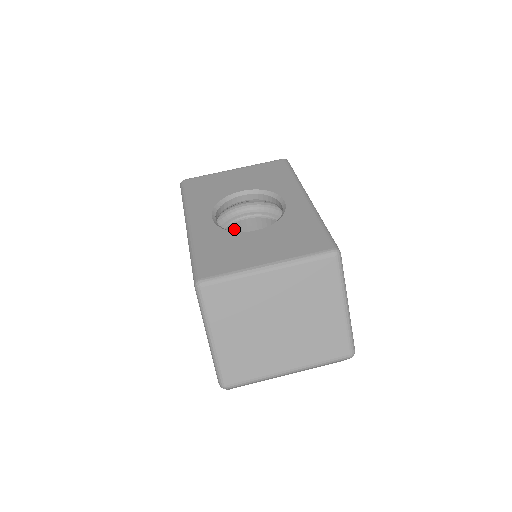
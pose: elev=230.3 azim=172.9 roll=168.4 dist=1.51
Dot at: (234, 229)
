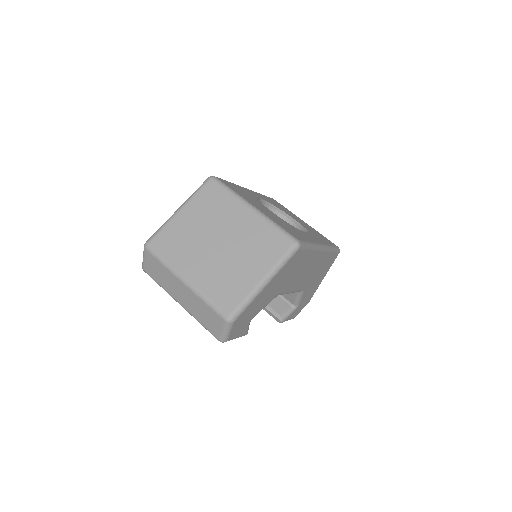
Dot at: occluded
